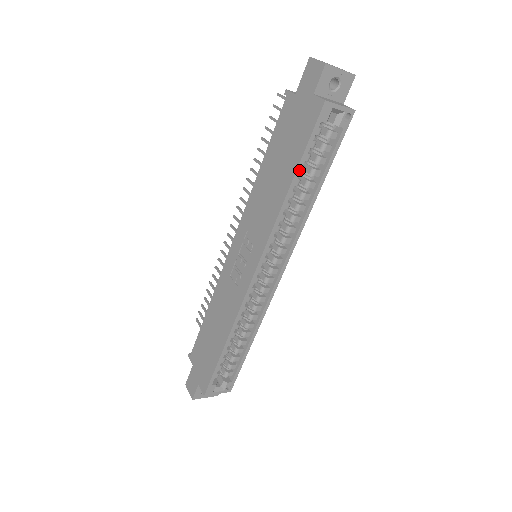
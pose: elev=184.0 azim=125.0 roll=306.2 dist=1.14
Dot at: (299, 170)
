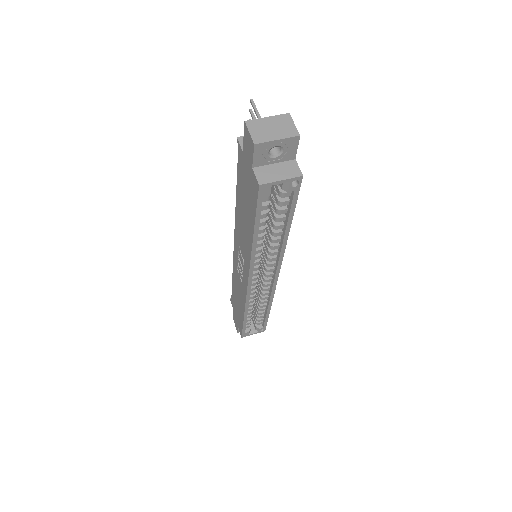
Dot at: (257, 229)
